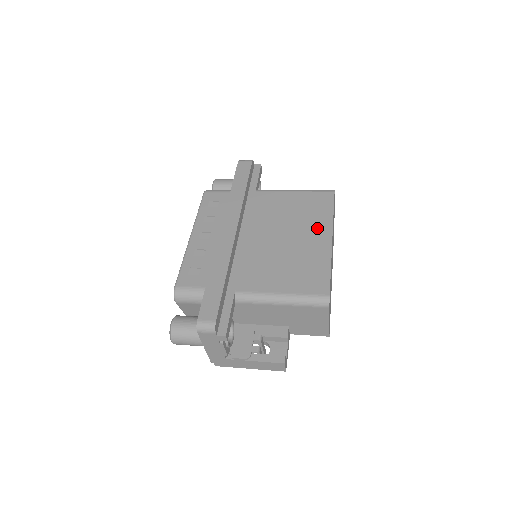
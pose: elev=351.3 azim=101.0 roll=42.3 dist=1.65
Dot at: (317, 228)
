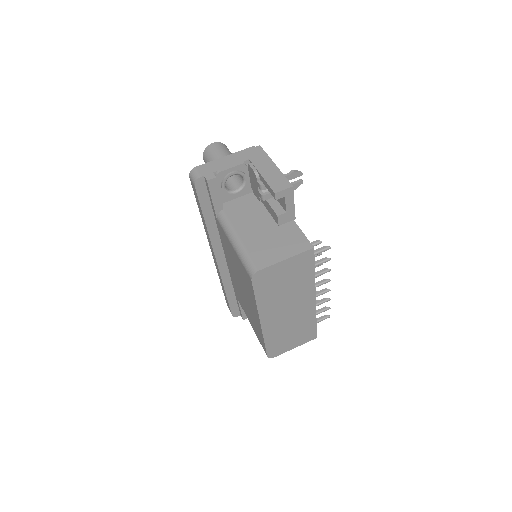
Dot at: (252, 303)
